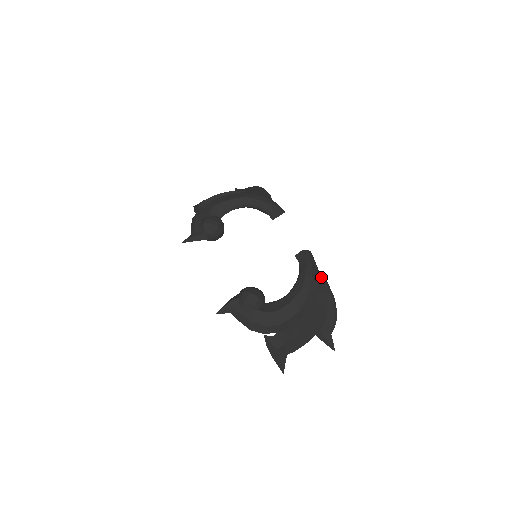
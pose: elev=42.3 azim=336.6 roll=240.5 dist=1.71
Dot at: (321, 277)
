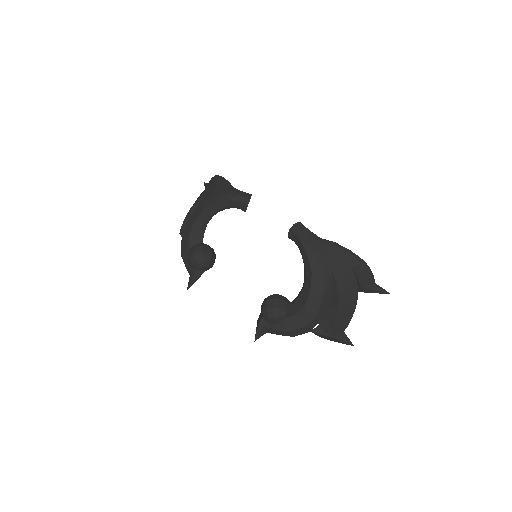
Dot at: (325, 243)
